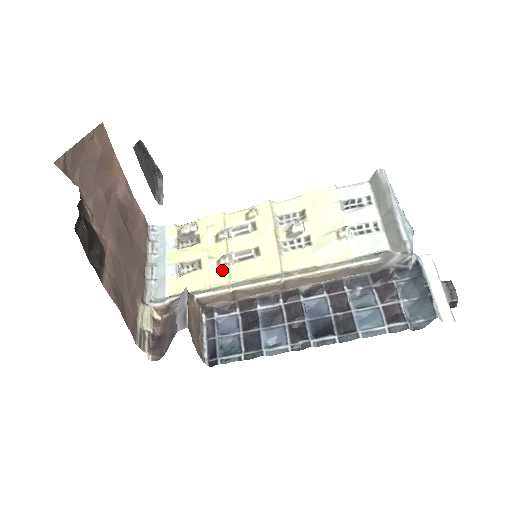
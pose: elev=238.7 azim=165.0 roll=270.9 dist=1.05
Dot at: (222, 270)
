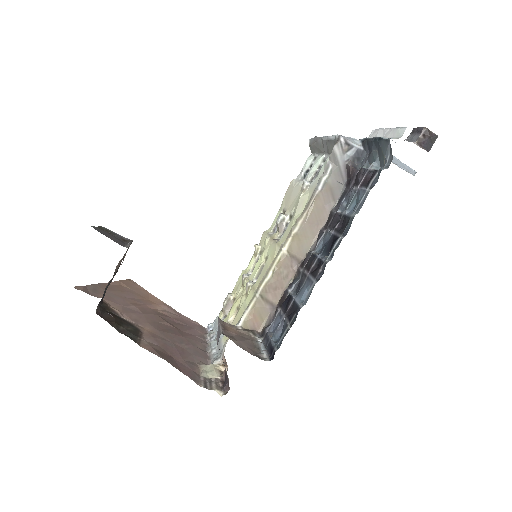
Dot at: (249, 293)
